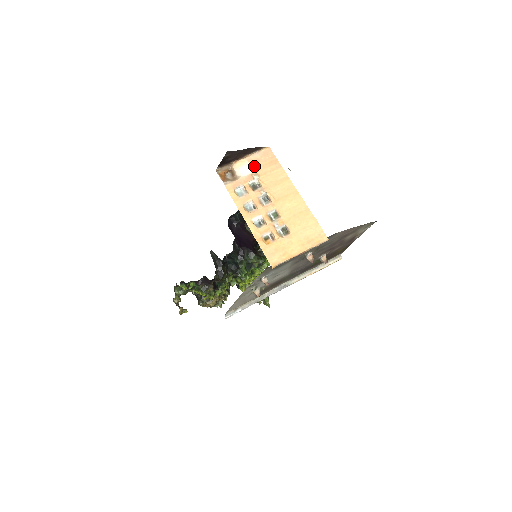
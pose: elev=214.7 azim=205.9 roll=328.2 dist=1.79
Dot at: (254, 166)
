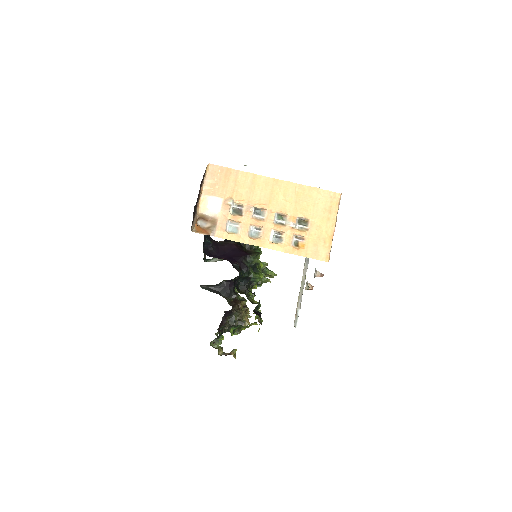
Dot at: (217, 194)
